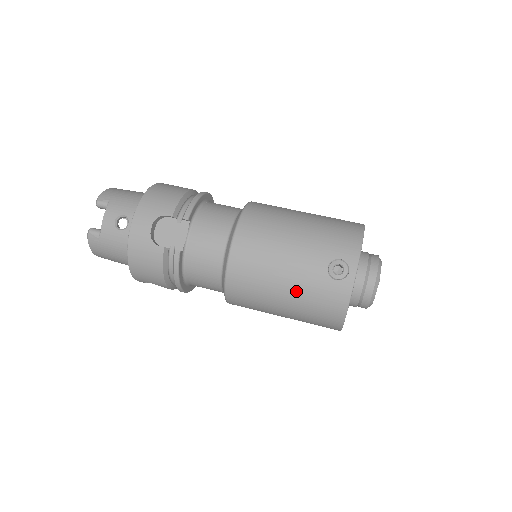
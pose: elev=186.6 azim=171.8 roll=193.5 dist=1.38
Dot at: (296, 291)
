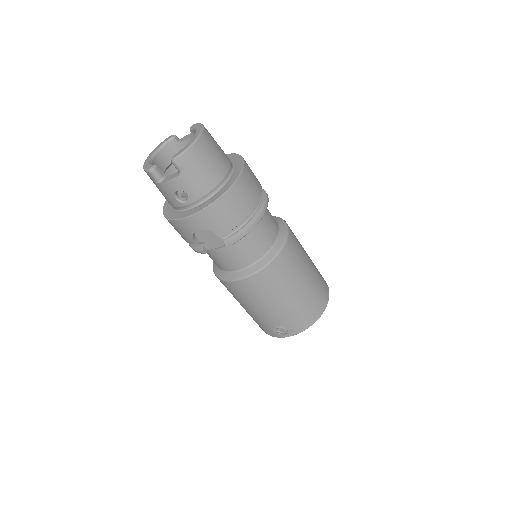
Dot at: (251, 314)
